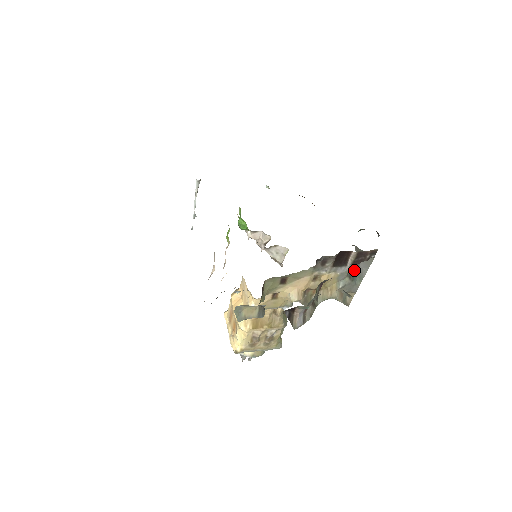
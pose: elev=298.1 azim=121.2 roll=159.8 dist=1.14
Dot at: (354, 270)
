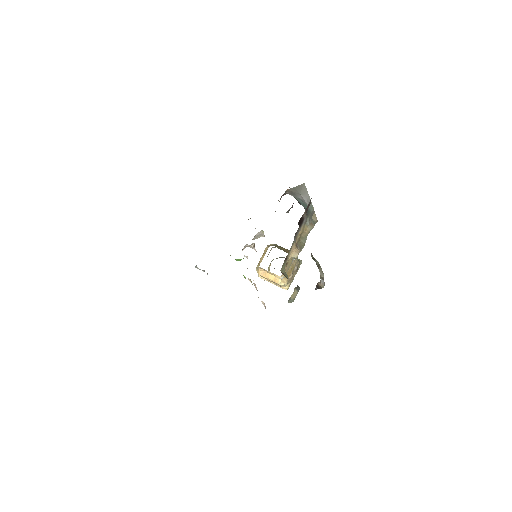
Dot at: occluded
